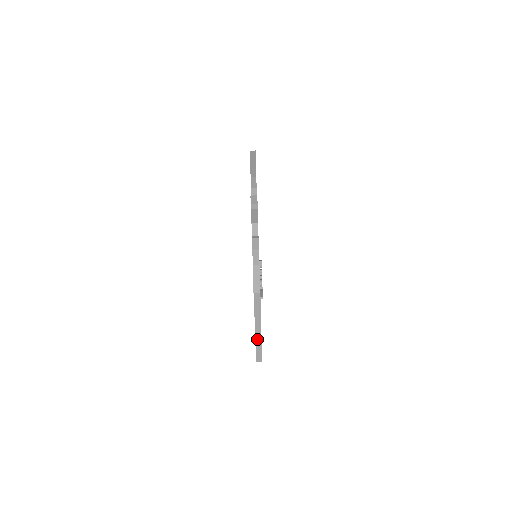
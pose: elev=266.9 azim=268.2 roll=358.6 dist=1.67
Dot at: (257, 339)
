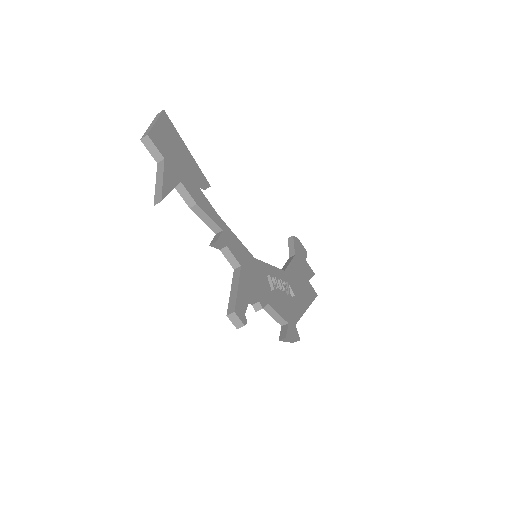
Dot at: occluded
